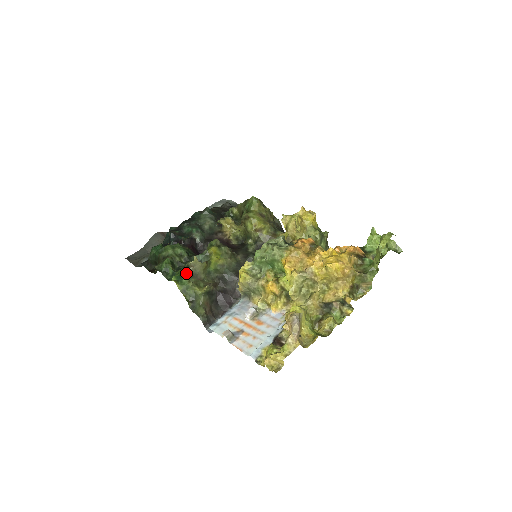
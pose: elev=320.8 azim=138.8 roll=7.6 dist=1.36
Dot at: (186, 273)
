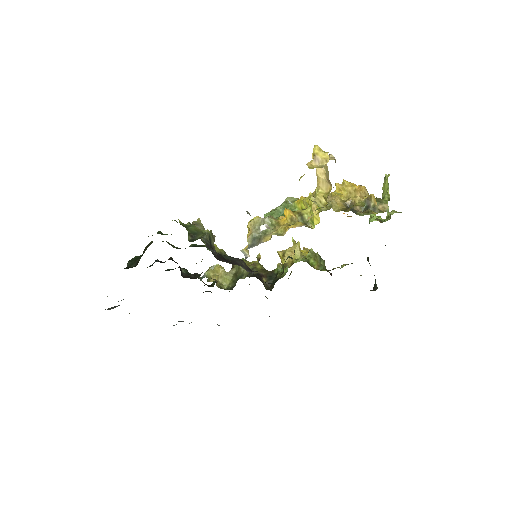
Dot at: (188, 222)
